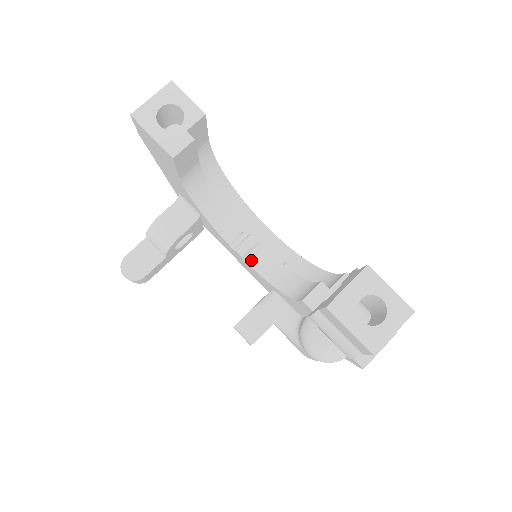
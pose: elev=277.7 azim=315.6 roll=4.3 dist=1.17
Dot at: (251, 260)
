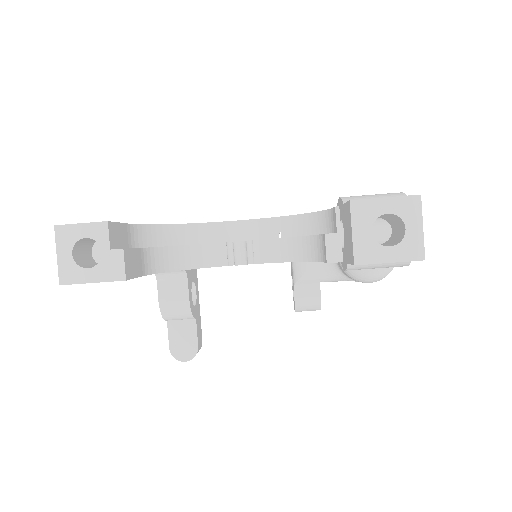
Dot at: (255, 259)
